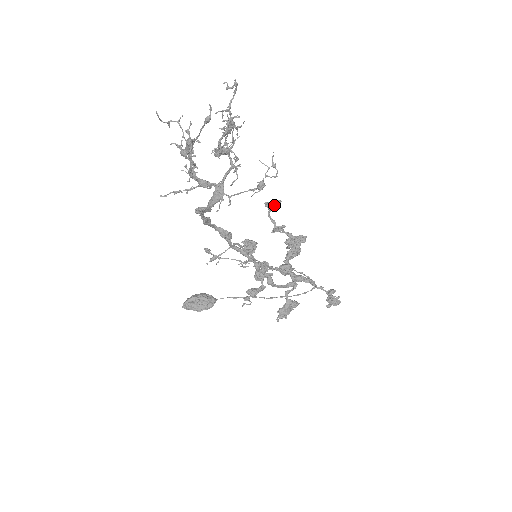
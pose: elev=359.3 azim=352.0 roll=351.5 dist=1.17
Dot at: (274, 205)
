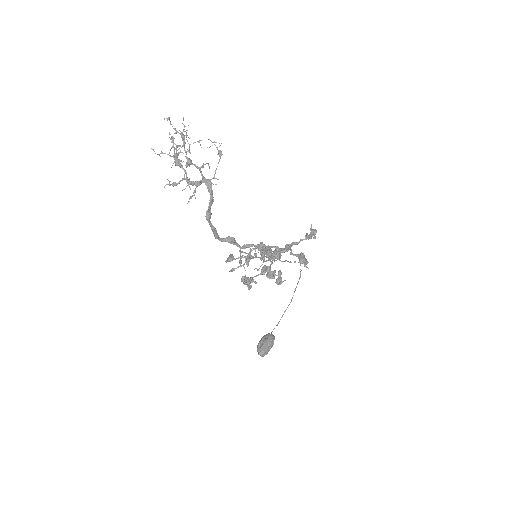
Dot at: (231, 256)
